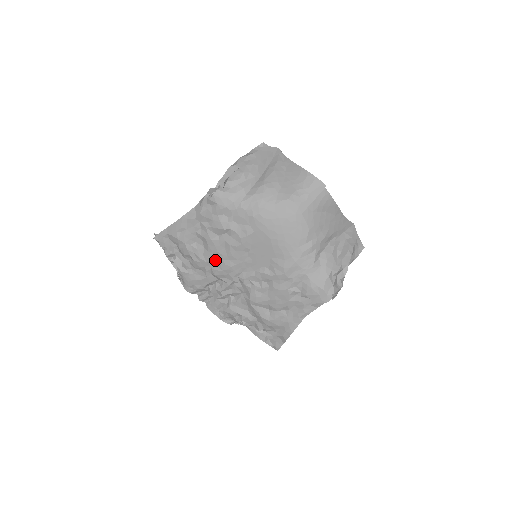
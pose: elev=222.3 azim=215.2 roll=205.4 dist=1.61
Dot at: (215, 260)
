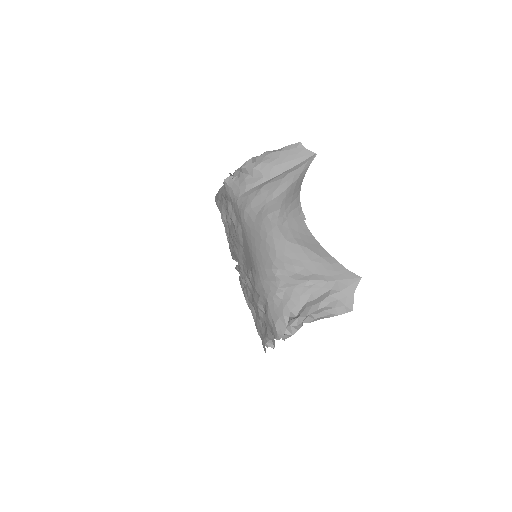
Dot at: (232, 241)
